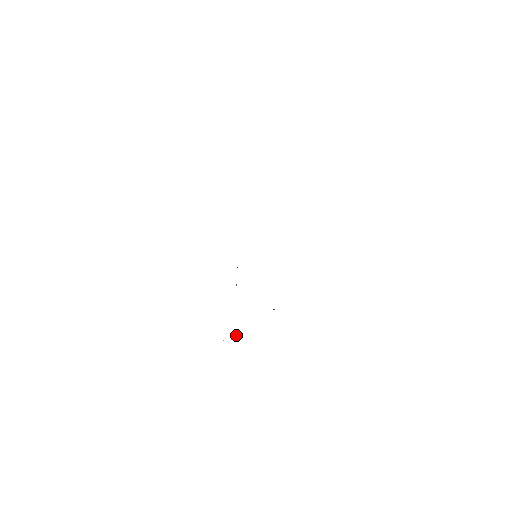
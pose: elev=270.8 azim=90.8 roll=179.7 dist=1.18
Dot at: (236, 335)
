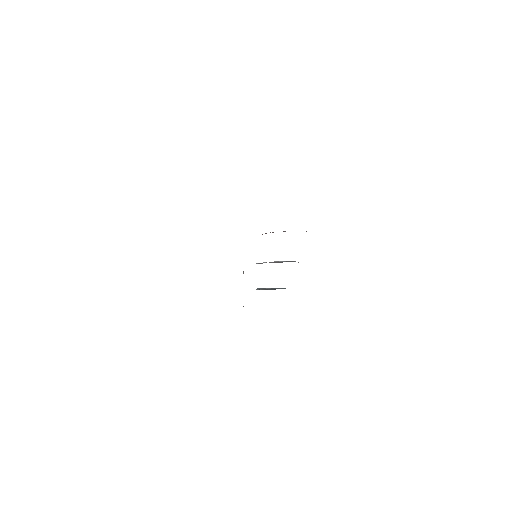
Dot at: occluded
